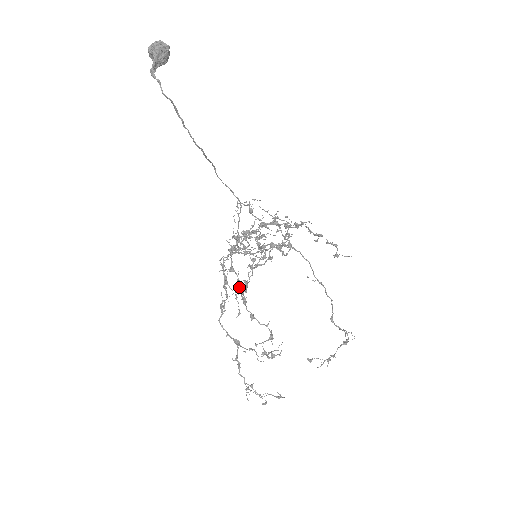
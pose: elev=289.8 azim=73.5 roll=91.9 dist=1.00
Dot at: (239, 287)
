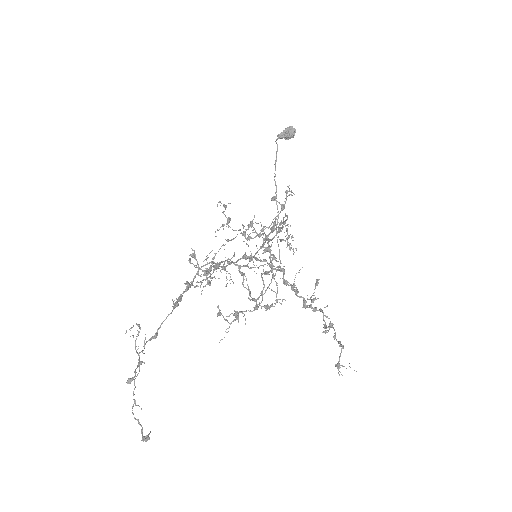
Dot at: (222, 267)
